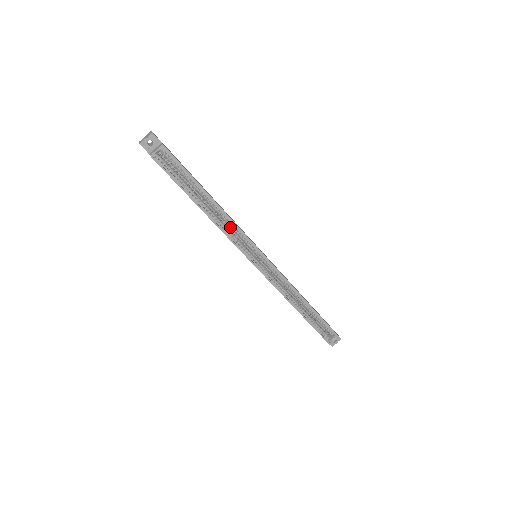
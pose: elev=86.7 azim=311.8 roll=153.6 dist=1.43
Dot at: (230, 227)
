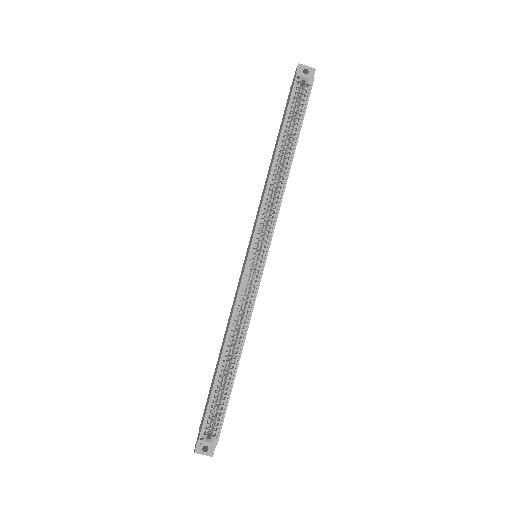
Dot at: (272, 201)
